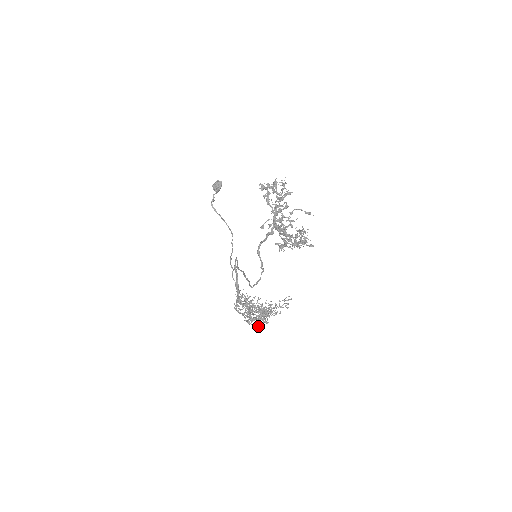
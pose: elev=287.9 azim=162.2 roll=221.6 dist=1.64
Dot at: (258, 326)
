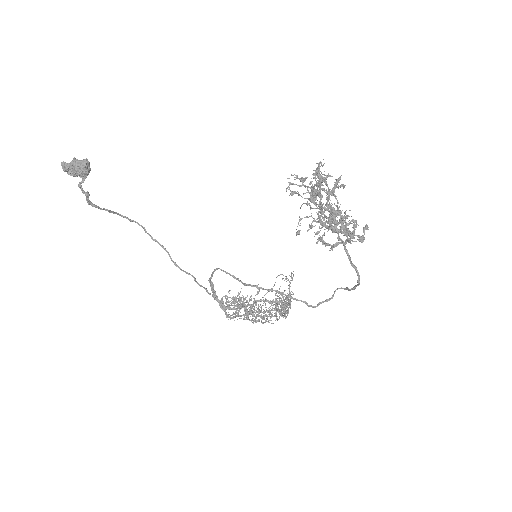
Dot at: (264, 317)
